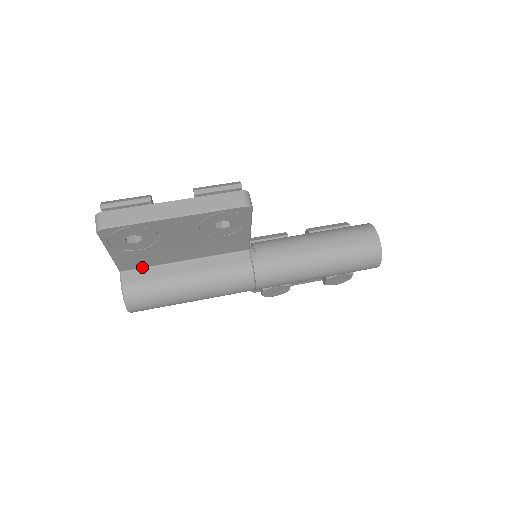
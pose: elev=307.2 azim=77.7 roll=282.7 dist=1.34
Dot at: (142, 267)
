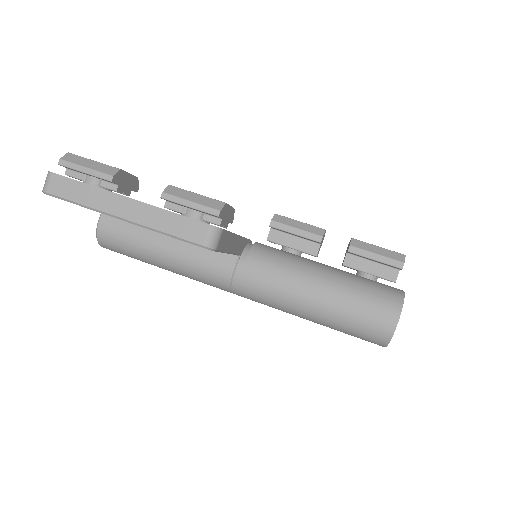
Dot at: occluded
